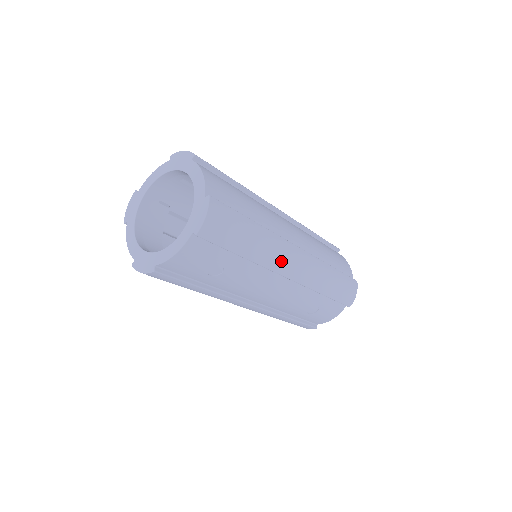
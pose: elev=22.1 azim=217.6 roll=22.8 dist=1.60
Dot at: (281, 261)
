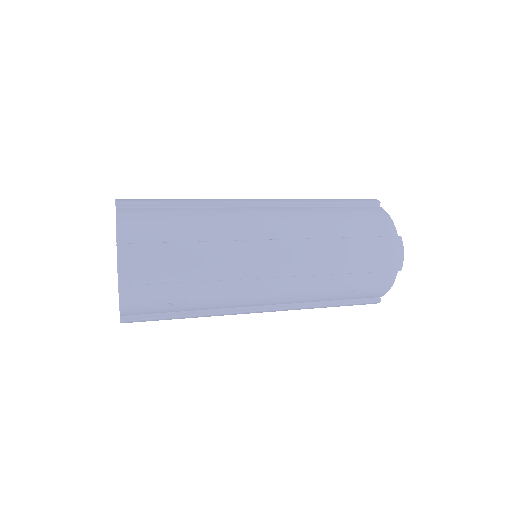
Dot at: (246, 266)
